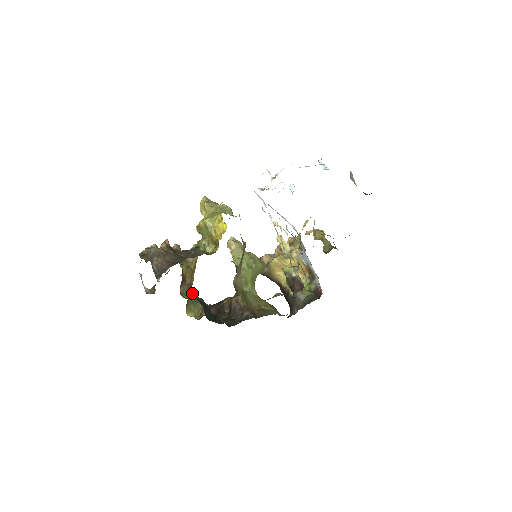
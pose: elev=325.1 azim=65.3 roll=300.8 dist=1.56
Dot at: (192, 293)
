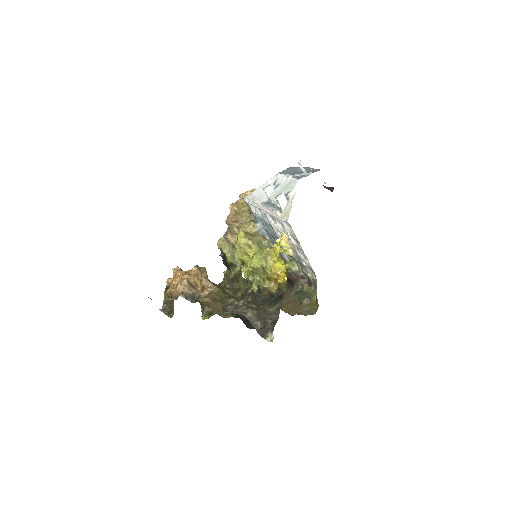
Dot at: occluded
